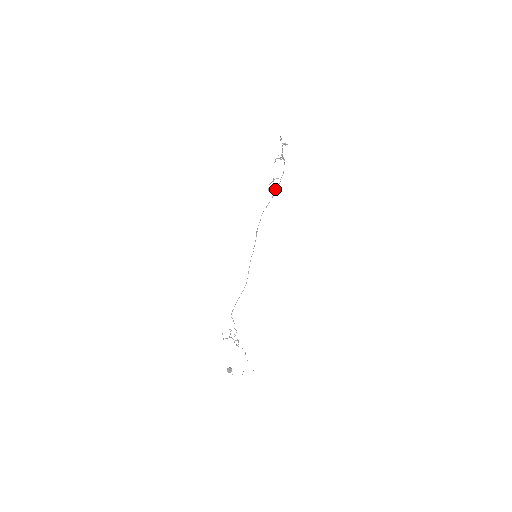
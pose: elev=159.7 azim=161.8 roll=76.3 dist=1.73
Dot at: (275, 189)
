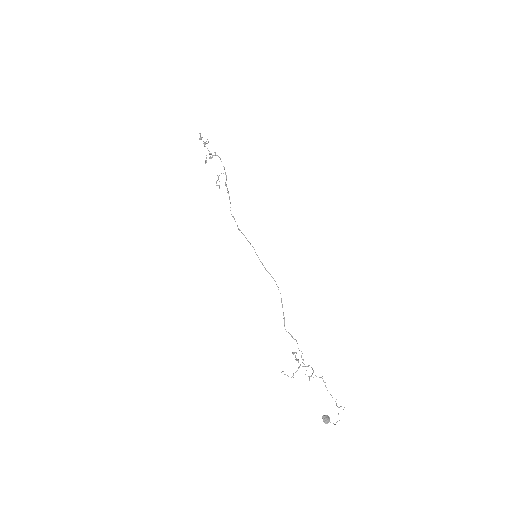
Dot at: (226, 185)
